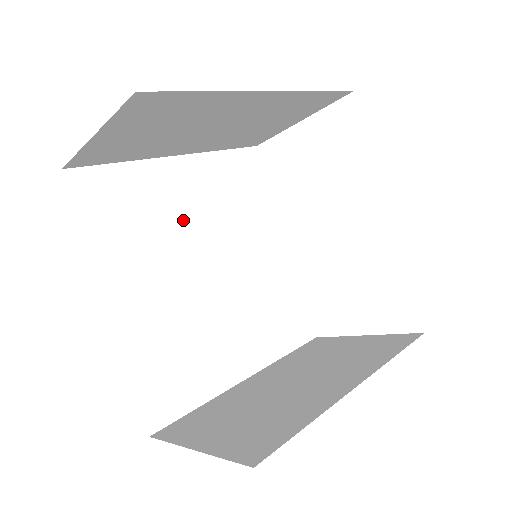
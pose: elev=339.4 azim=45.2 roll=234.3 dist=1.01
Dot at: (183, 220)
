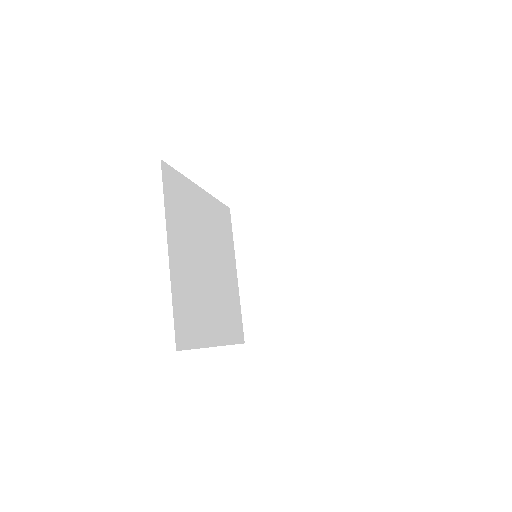
Dot at: (193, 270)
